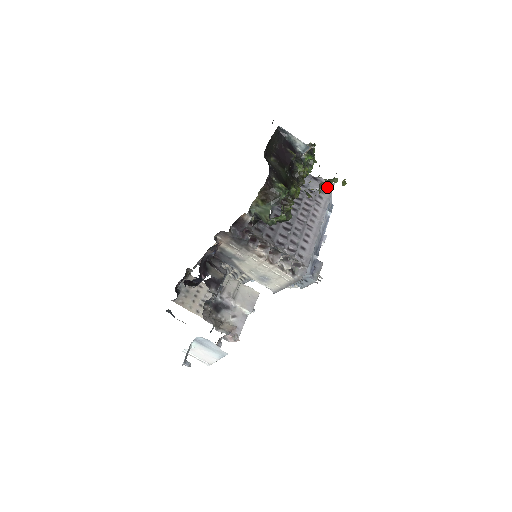
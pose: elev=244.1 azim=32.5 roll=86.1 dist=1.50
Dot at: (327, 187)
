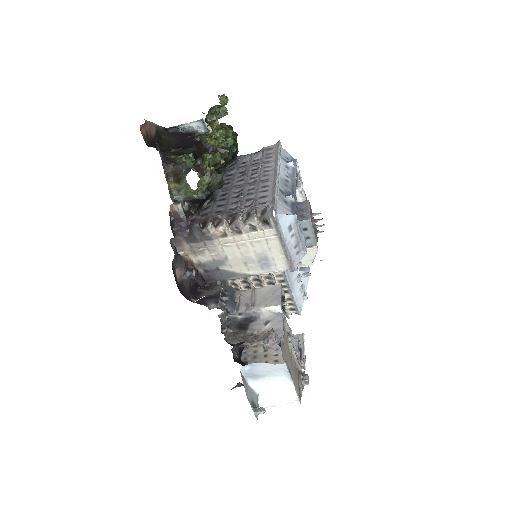
Dot at: (273, 148)
